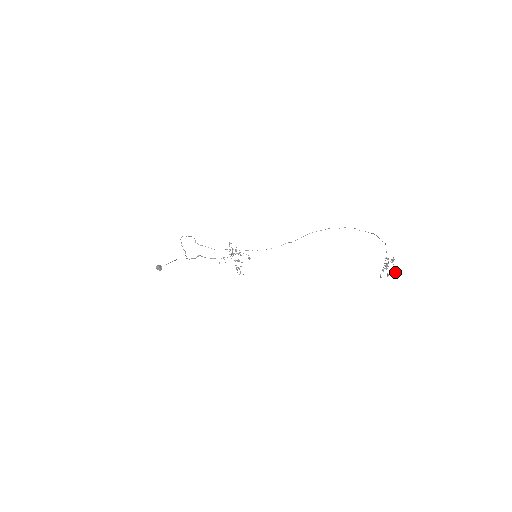
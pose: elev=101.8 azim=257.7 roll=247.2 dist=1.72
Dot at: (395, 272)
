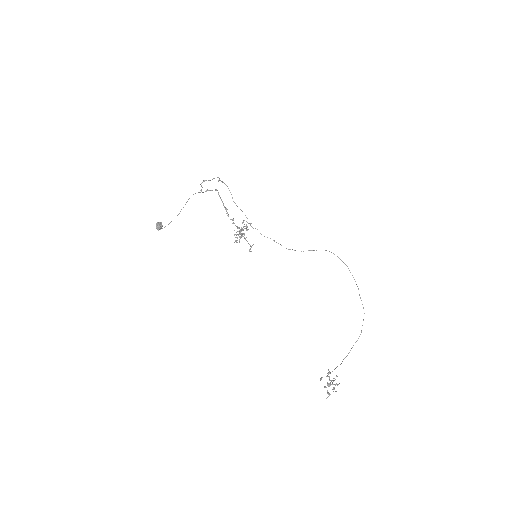
Dot at: occluded
